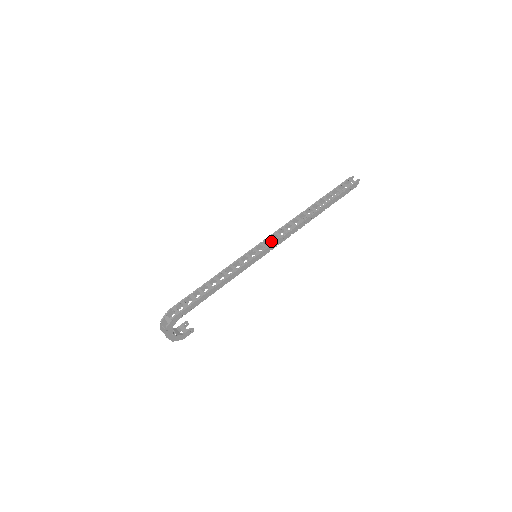
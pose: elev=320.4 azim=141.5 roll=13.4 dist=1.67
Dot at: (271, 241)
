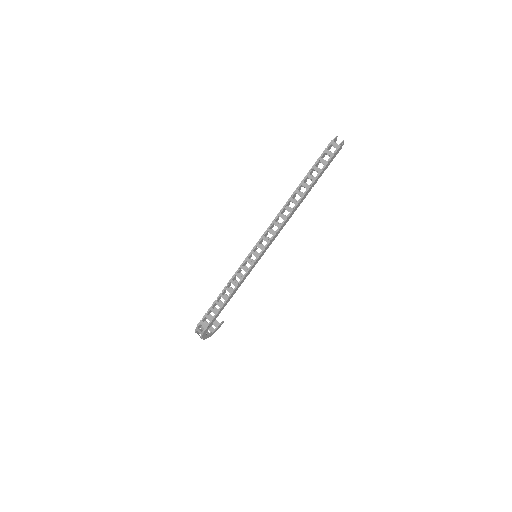
Dot at: (266, 241)
